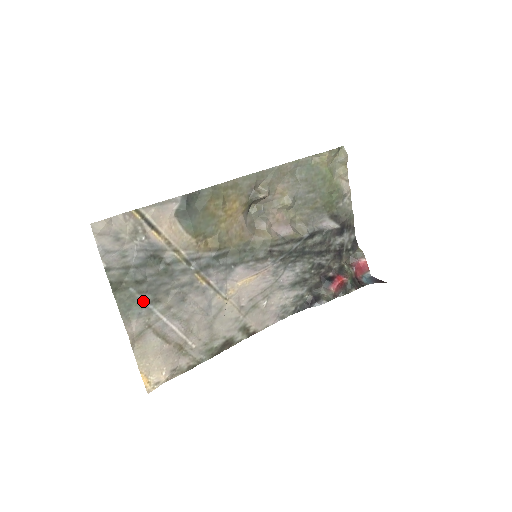
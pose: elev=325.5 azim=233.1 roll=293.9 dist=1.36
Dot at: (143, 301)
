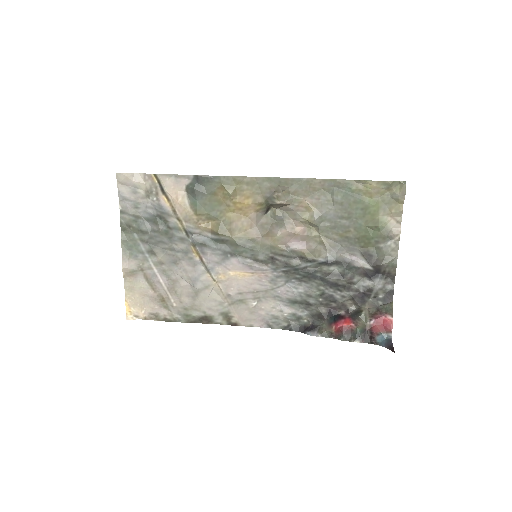
Dot at: (142, 248)
